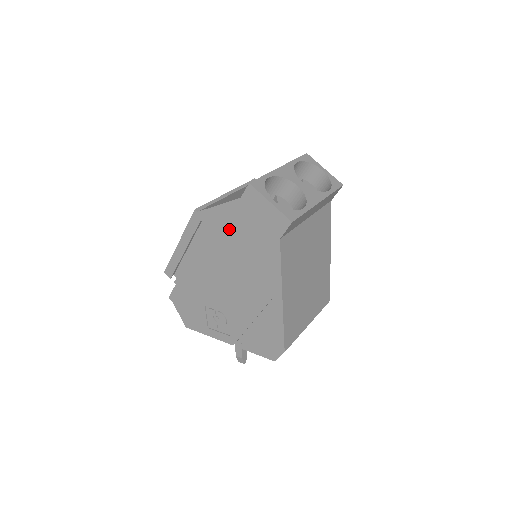
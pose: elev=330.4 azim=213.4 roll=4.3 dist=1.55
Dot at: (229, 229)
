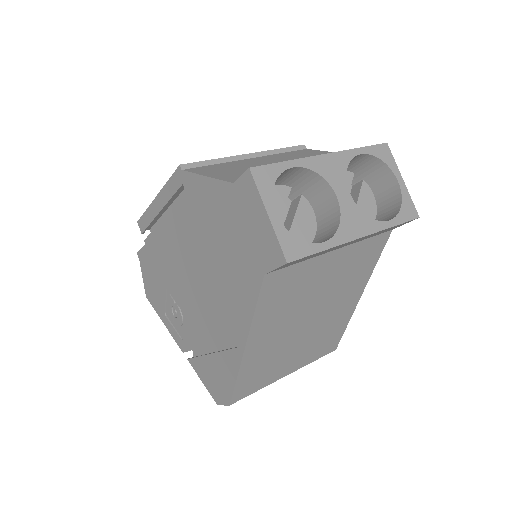
Dot at: (210, 217)
